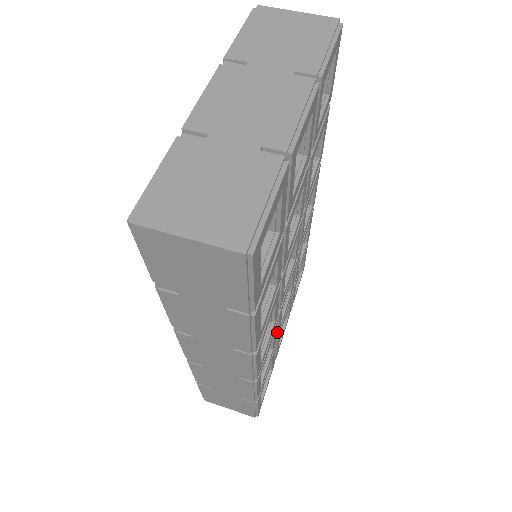
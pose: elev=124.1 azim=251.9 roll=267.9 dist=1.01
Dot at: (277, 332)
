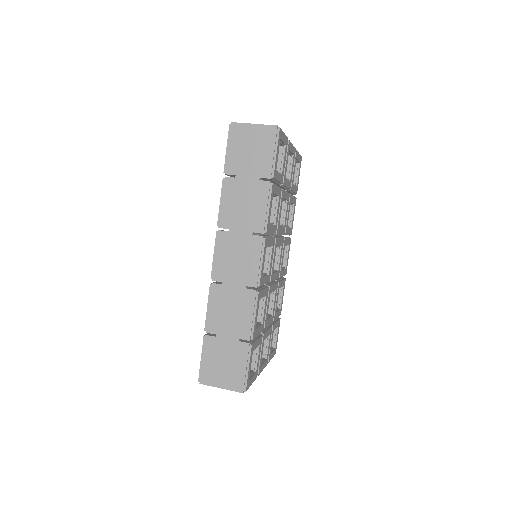
Dot at: (265, 319)
